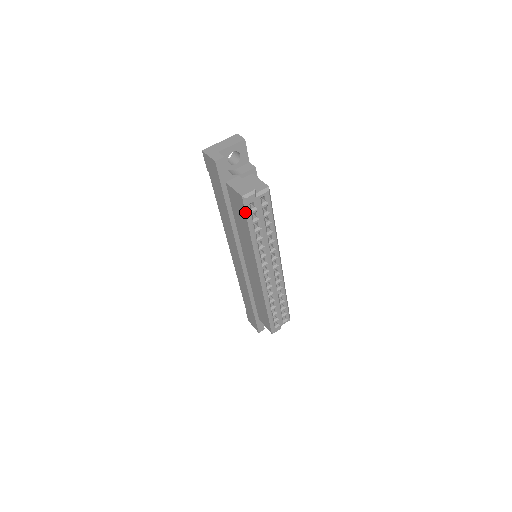
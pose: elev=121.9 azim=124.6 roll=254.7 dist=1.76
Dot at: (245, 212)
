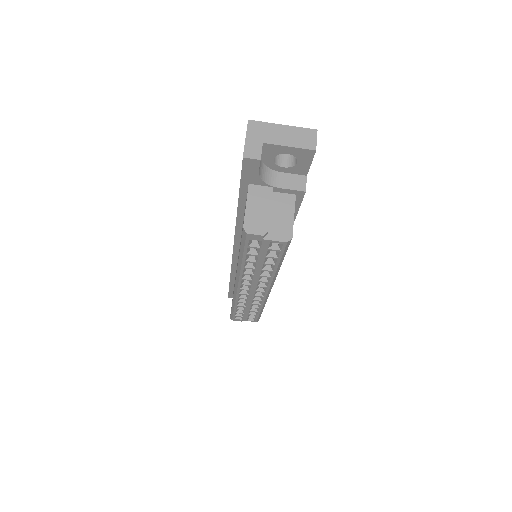
Dot at: (241, 240)
